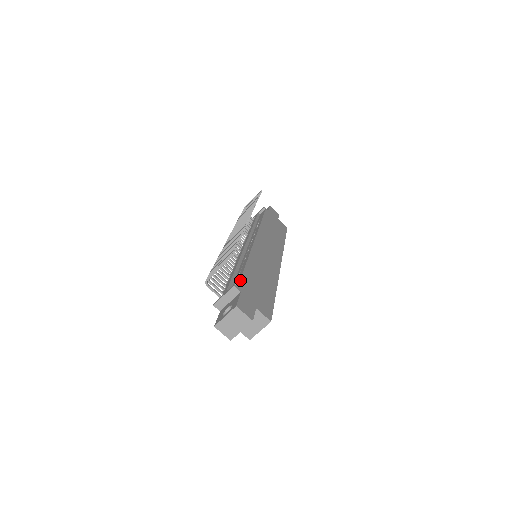
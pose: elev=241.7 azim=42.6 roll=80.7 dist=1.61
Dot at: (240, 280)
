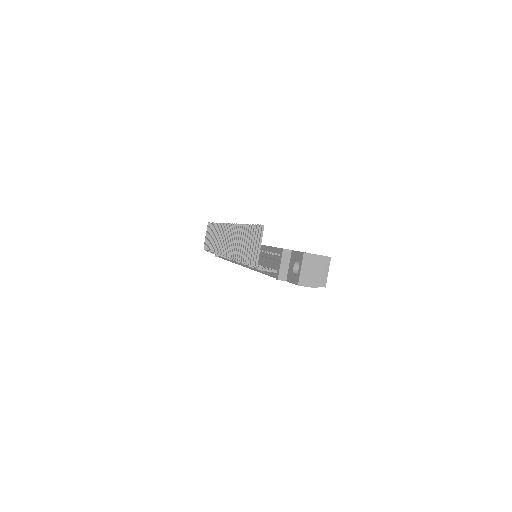
Dot at: (280, 248)
